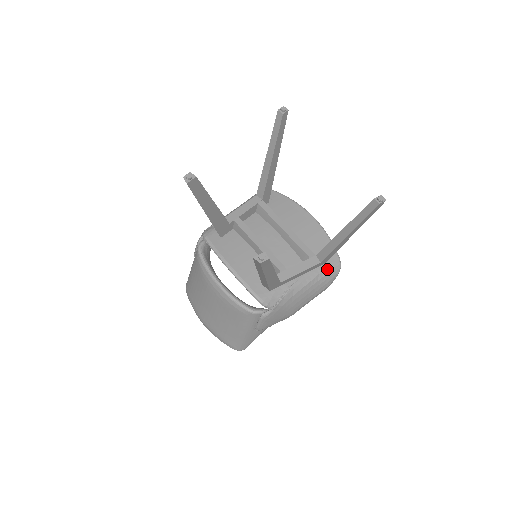
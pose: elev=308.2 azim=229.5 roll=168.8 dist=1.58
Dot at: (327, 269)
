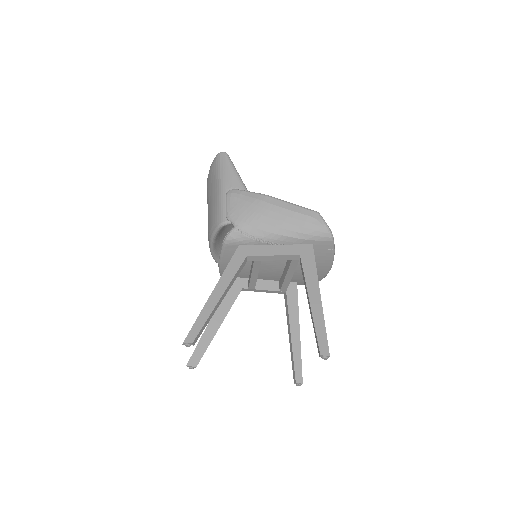
Dot at: occluded
